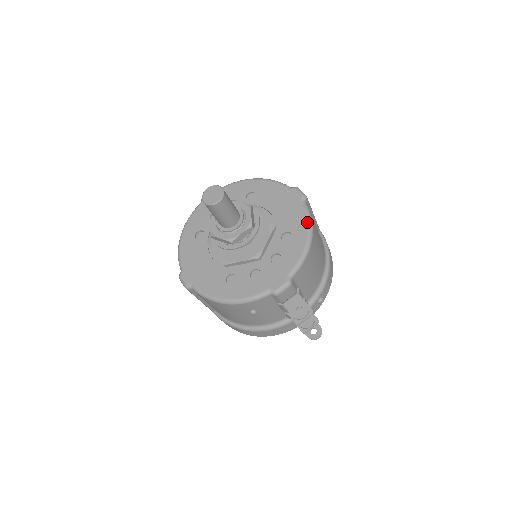
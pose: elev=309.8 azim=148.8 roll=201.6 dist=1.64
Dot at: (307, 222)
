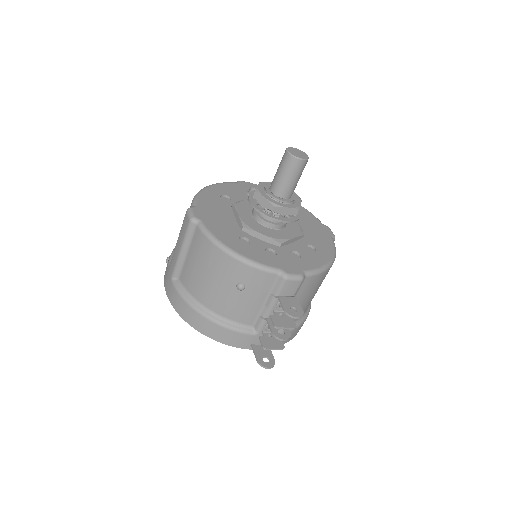
Dot at: (333, 251)
